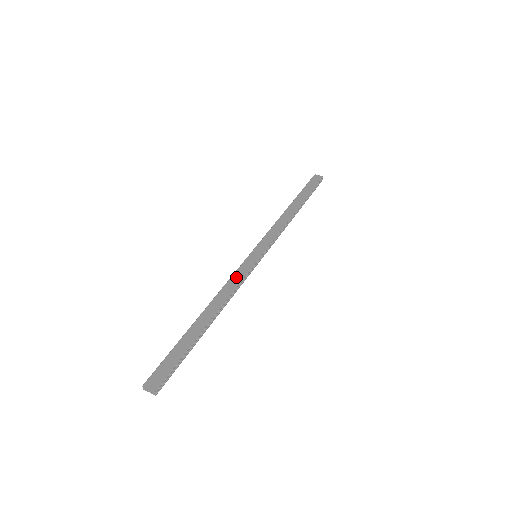
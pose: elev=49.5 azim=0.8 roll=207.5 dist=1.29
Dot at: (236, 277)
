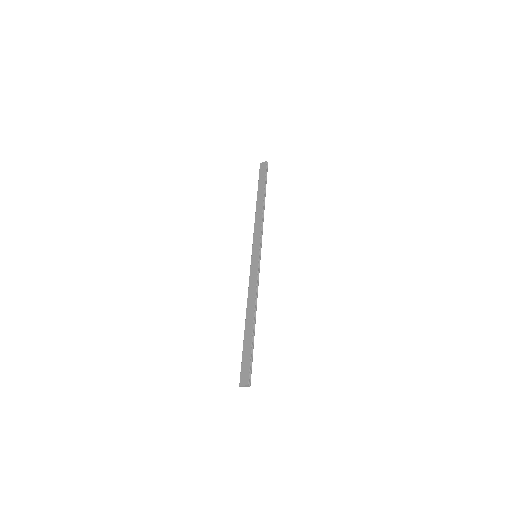
Dot at: (252, 280)
